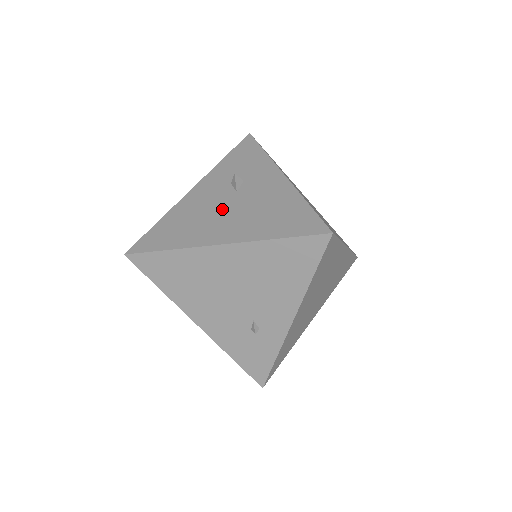
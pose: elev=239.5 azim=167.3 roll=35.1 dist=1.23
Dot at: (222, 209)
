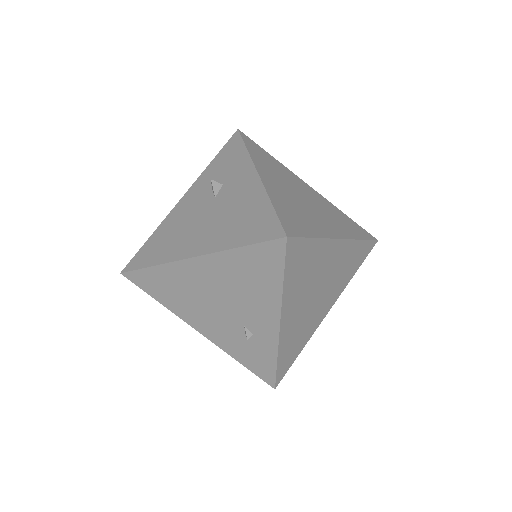
Dot at: (200, 218)
